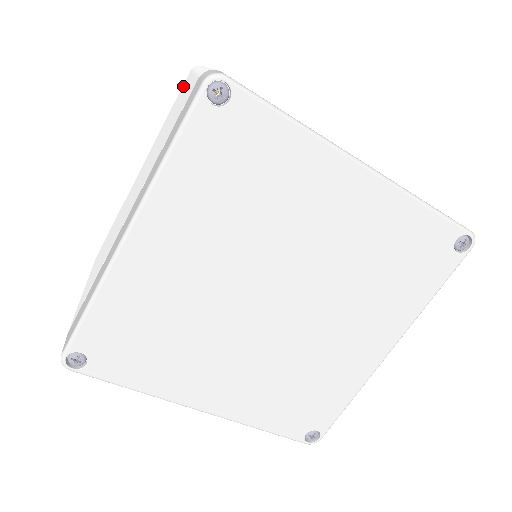
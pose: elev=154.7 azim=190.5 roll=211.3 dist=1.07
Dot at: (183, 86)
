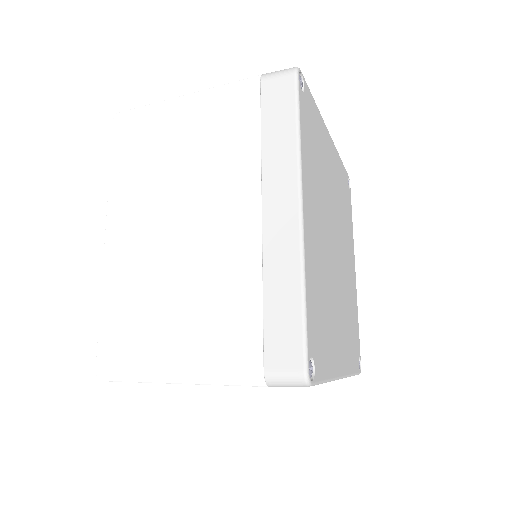
Dot at: (127, 130)
